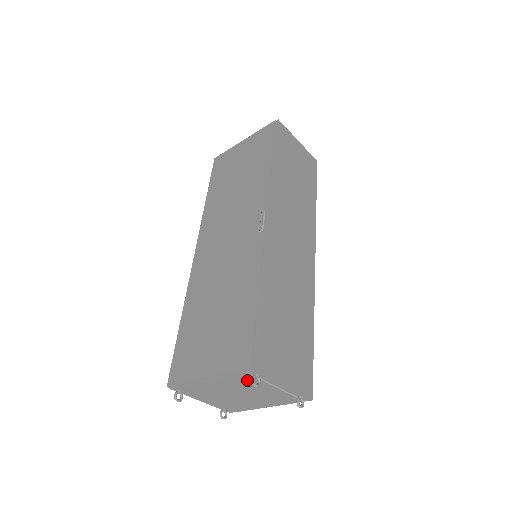
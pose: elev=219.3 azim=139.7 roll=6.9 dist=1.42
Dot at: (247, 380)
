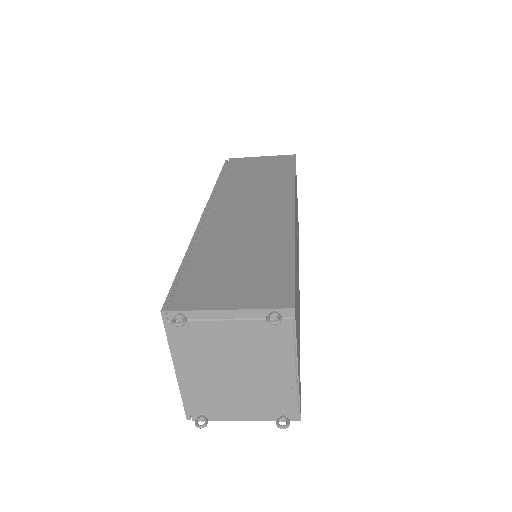
Dot at: (192, 334)
